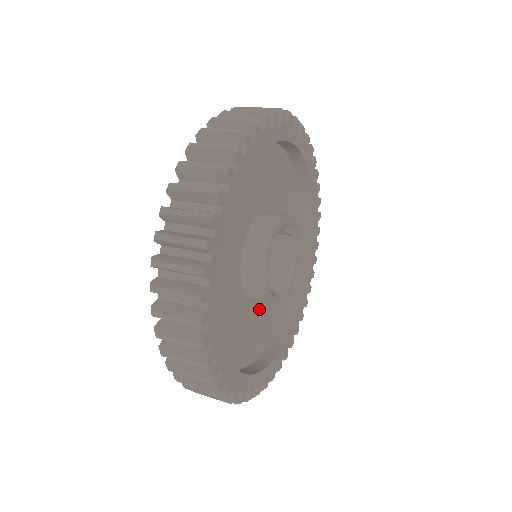
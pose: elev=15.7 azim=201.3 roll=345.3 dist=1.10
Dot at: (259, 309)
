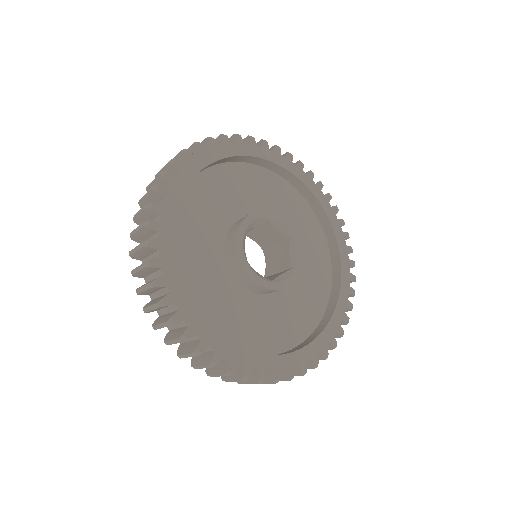
Dot at: (260, 304)
